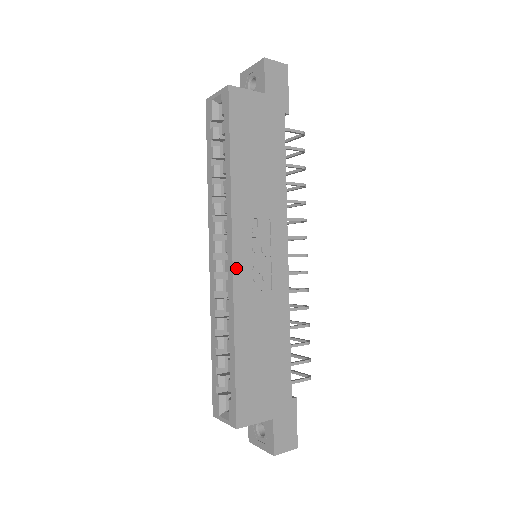
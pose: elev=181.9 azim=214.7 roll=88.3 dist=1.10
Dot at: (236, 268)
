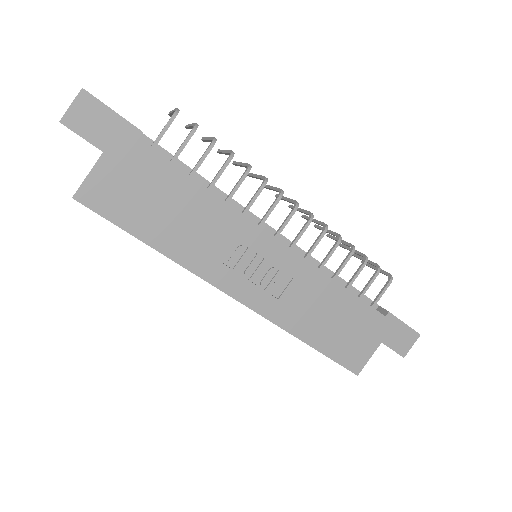
Dot at: (248, 303)
